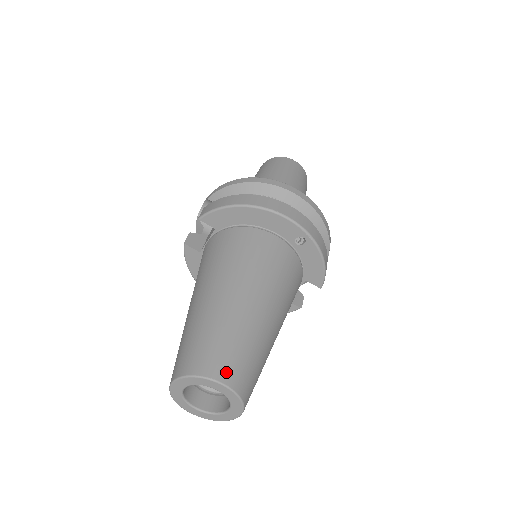
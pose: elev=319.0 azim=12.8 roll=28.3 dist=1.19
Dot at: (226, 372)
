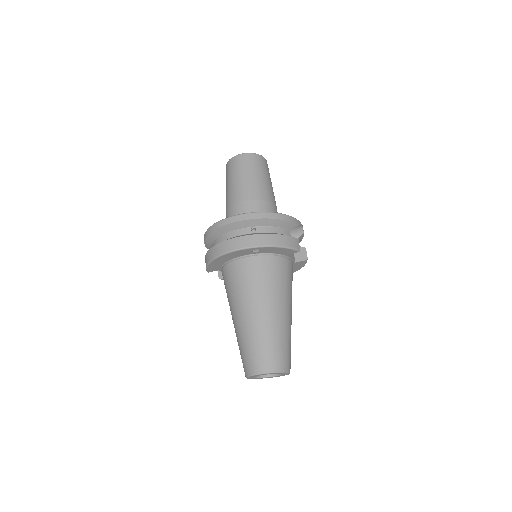
Dot at: (259, 367)
